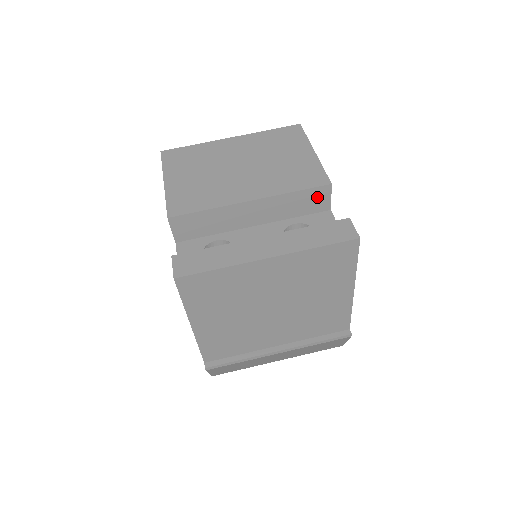
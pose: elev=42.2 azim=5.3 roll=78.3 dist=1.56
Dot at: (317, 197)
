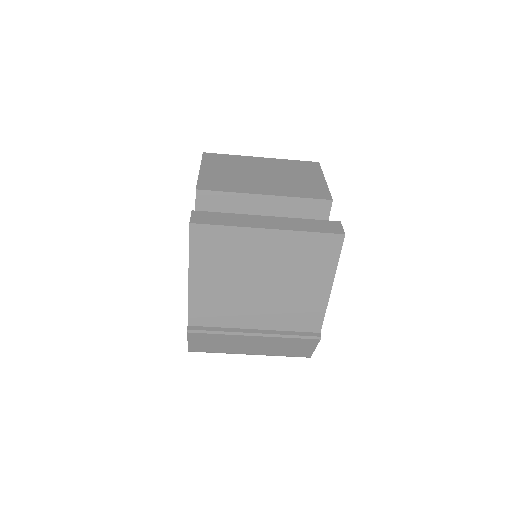
Dot at: (319, 209)
